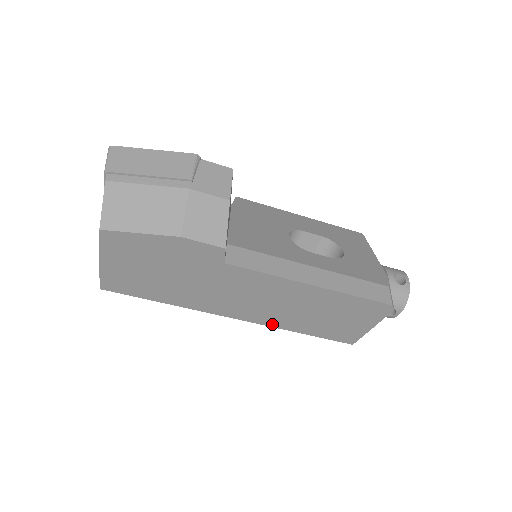
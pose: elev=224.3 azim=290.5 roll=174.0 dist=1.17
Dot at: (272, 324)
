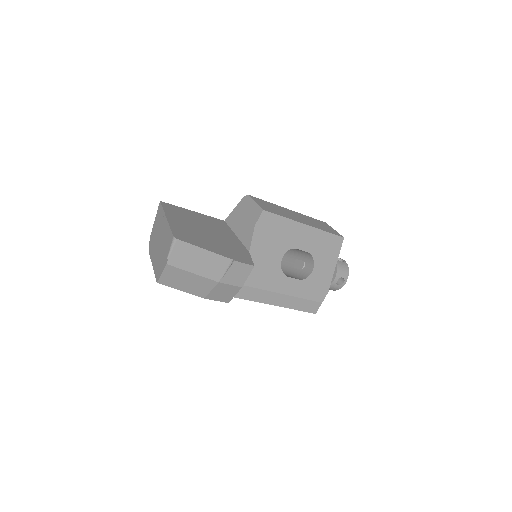
Dot at: occluded
